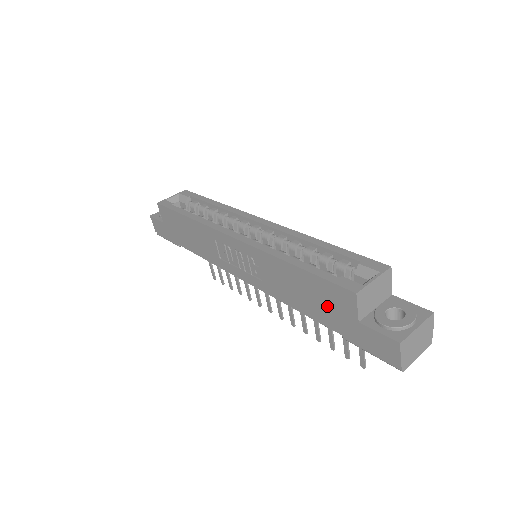
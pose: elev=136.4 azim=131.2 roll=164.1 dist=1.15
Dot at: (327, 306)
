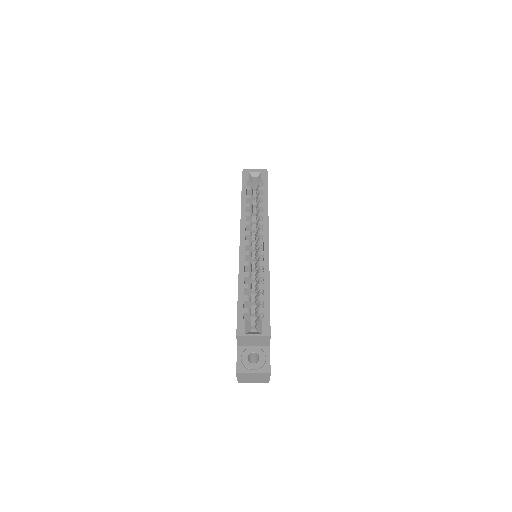
Dot at: occluded
